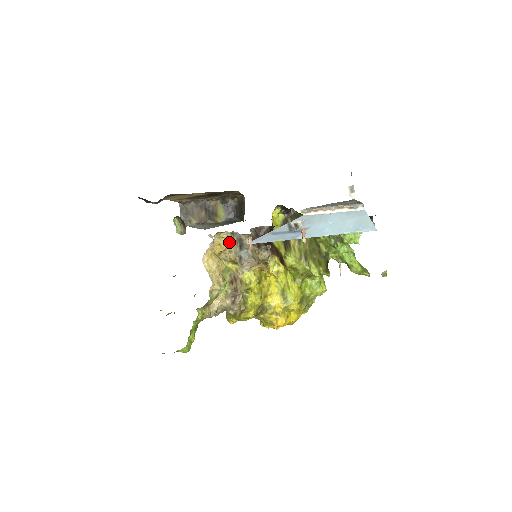
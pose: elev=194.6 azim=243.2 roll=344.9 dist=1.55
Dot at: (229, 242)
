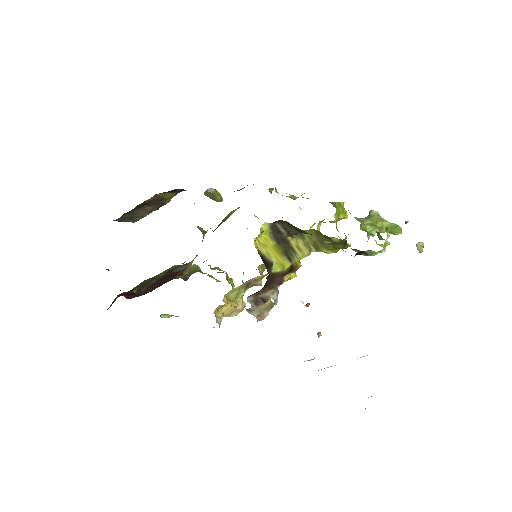
Dot at: occluded
